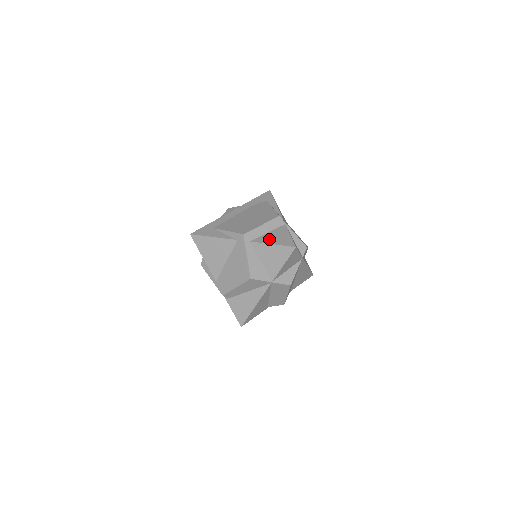
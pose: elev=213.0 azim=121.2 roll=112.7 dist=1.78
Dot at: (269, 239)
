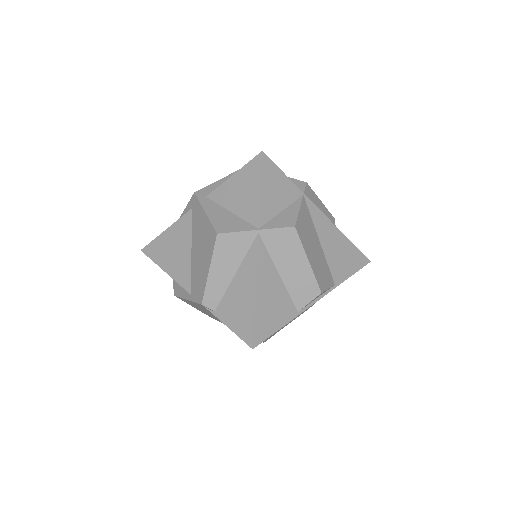
Dot at: occluded
